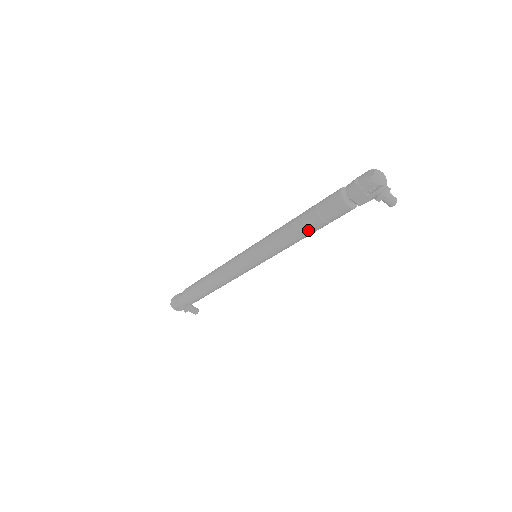
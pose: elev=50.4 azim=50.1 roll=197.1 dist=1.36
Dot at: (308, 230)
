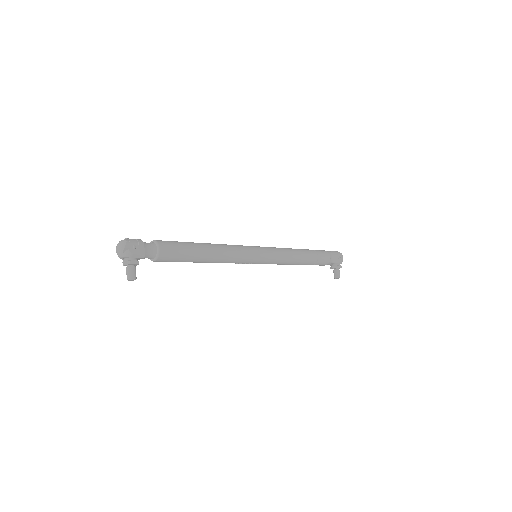
Dot at: (308, 255)
